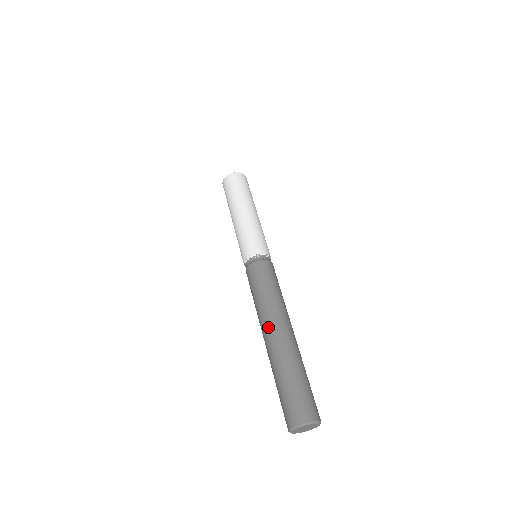
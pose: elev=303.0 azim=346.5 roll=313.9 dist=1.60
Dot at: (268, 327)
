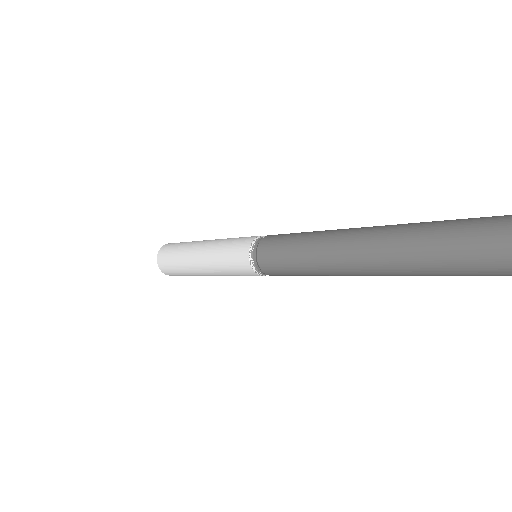
Dot at: (345, 253)
